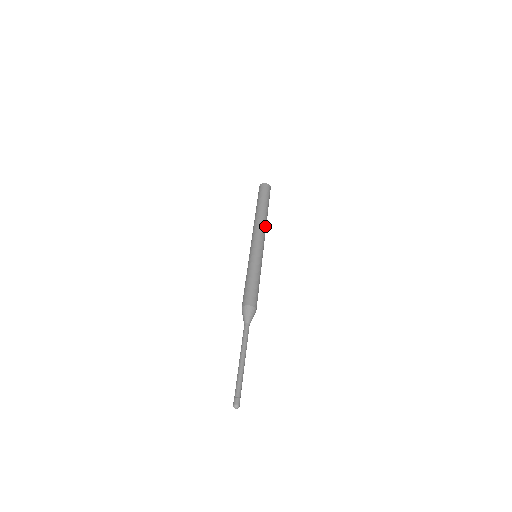
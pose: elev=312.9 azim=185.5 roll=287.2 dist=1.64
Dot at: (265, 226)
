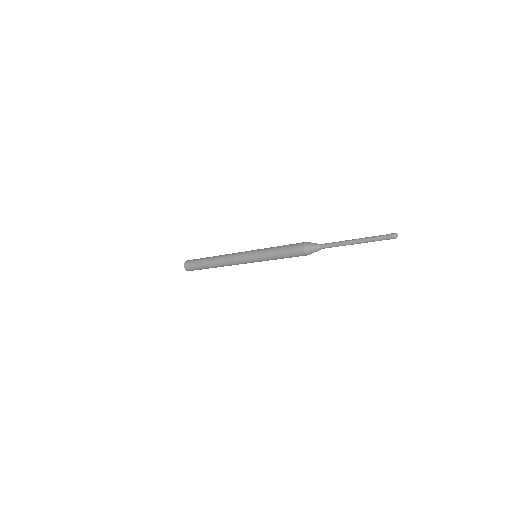
Dot at: occluded
